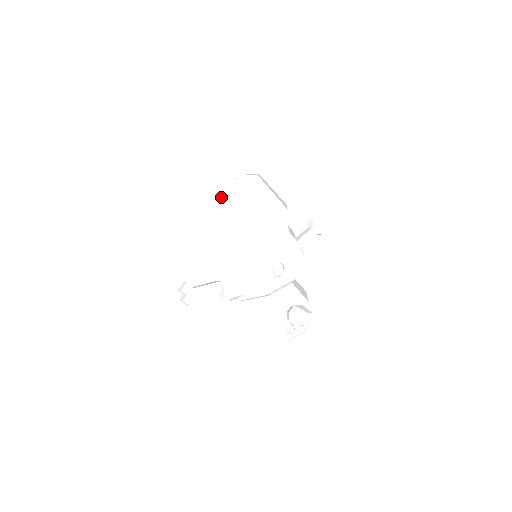
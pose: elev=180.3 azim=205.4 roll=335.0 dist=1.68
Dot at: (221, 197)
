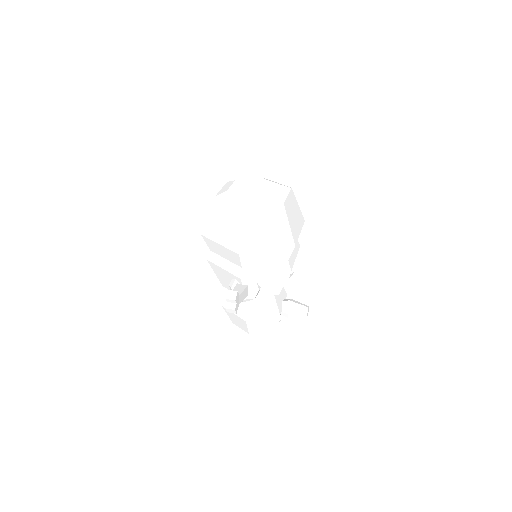
Dot at: (281, 210)
